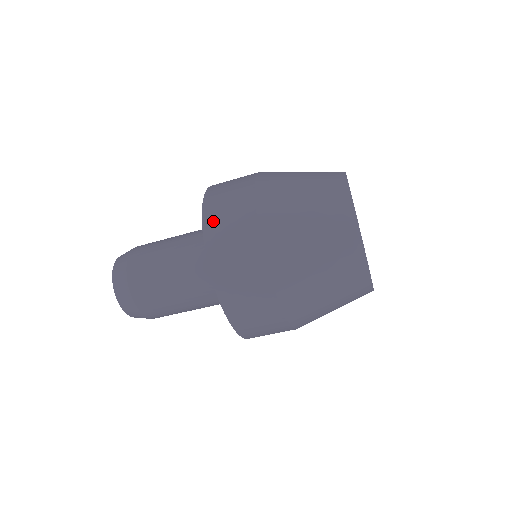
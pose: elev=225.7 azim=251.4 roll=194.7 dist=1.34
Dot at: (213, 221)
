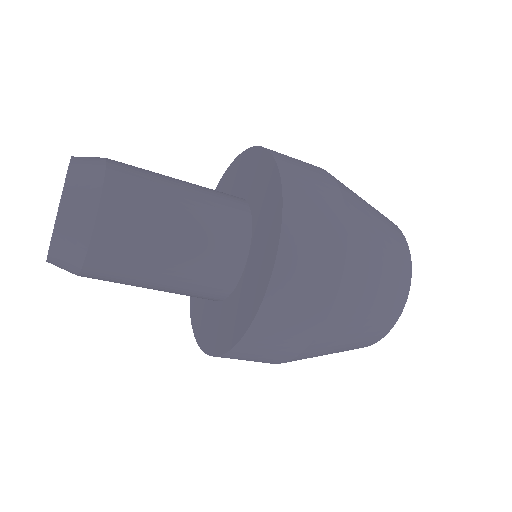
Dot at: (287, 162)
